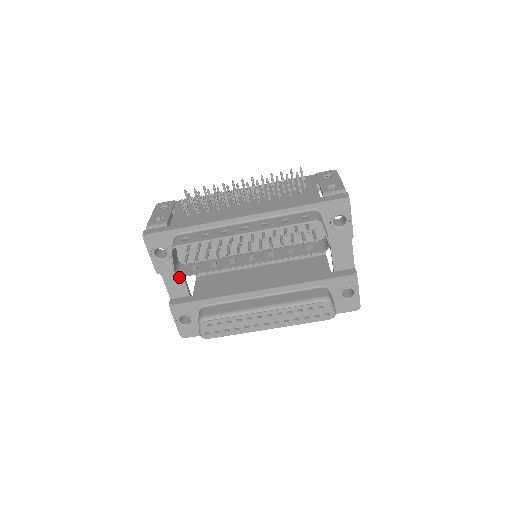
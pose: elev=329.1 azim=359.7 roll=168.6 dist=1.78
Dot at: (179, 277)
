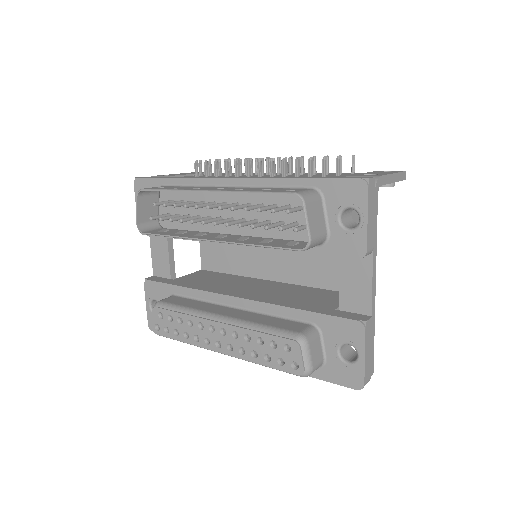
Dot at: (165, 249)
